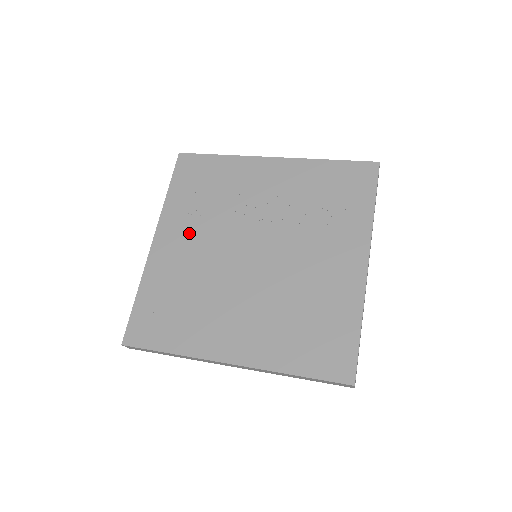
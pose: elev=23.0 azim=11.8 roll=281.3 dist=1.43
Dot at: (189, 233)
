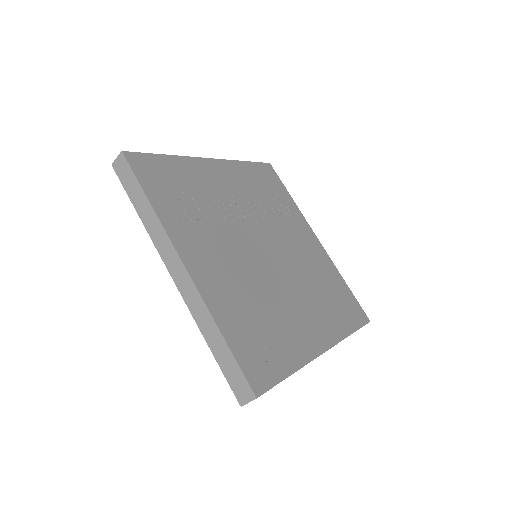
Dot at: (210, 246)
